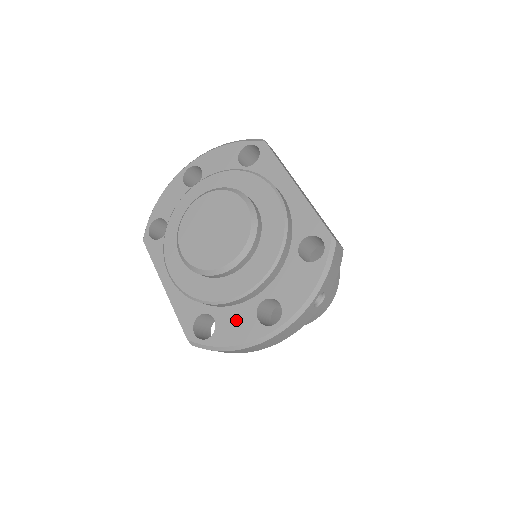
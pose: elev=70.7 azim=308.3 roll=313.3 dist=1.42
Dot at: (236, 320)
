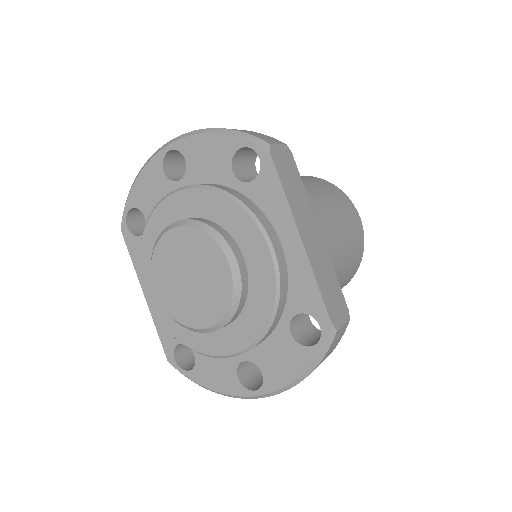
Dot at: (216, 367)
